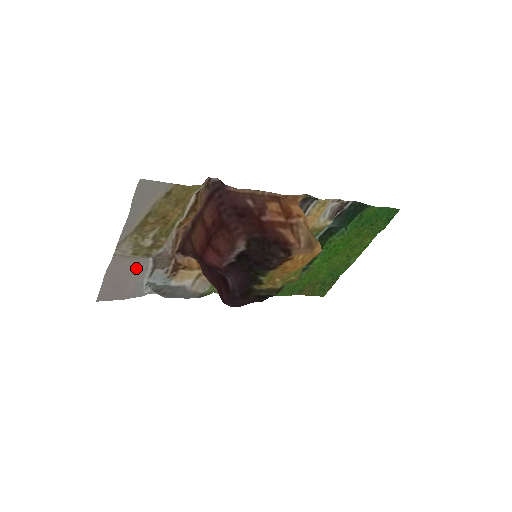
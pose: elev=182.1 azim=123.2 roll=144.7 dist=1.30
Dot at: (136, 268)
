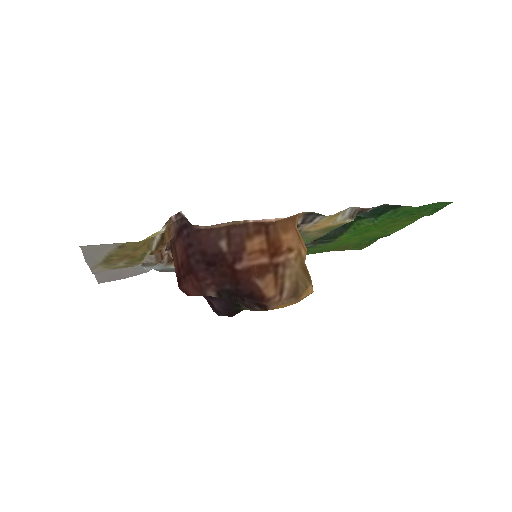
Dot at: occluded
